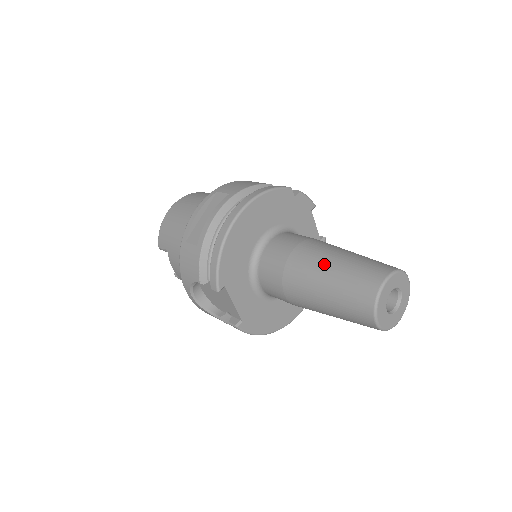
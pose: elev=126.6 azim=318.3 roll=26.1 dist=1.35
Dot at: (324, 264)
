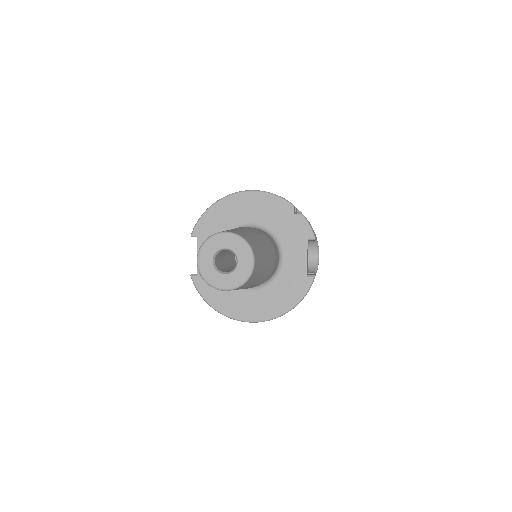
Dot at: occluded
